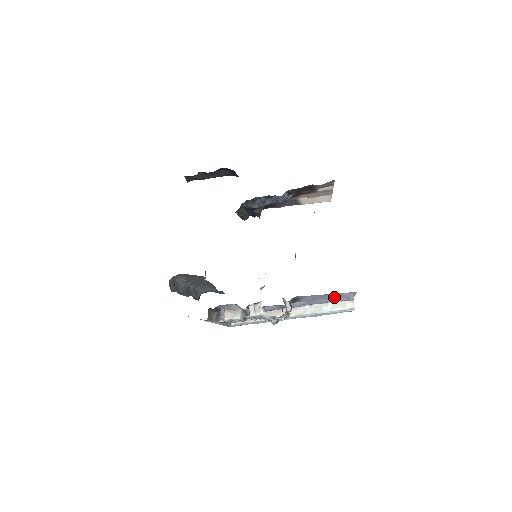
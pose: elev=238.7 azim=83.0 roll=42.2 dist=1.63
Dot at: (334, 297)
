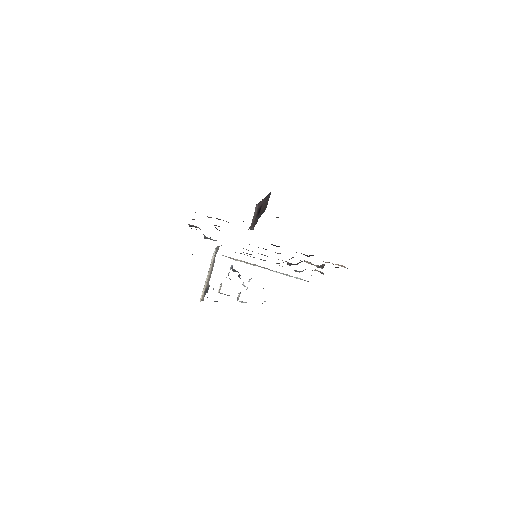
Dot at: occluded
